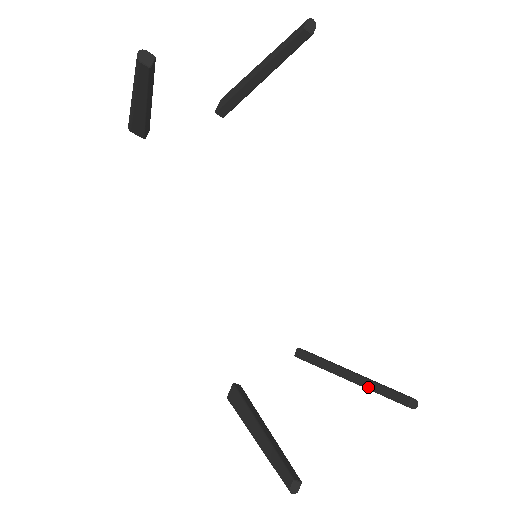
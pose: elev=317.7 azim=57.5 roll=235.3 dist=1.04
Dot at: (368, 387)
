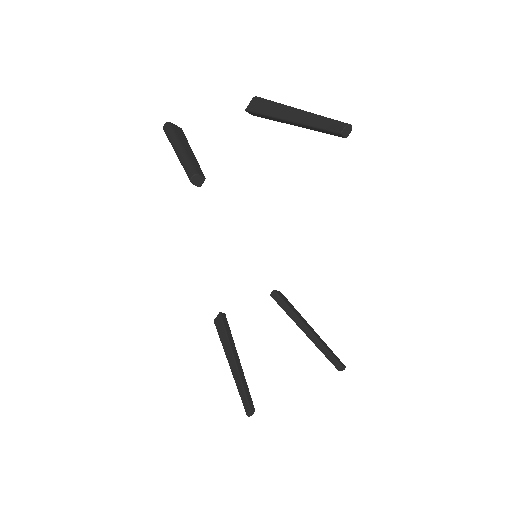
Dot at: (316, 345)
